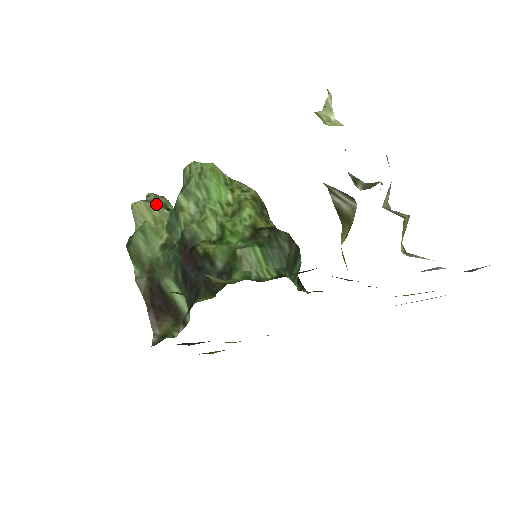
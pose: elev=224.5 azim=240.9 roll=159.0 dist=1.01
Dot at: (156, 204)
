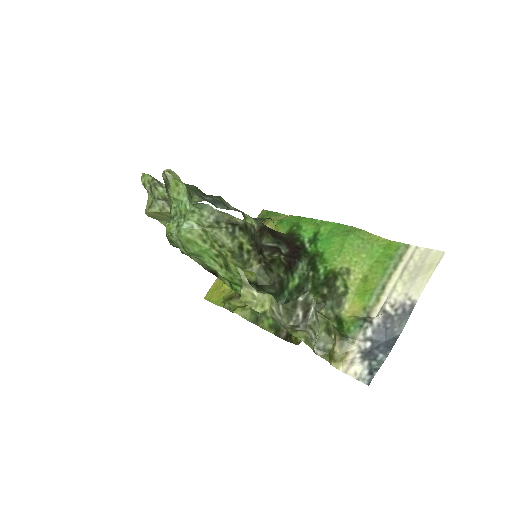
Dot at: (160, 206)
